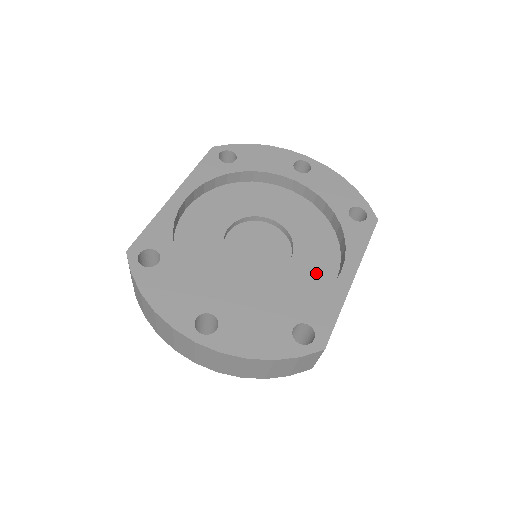
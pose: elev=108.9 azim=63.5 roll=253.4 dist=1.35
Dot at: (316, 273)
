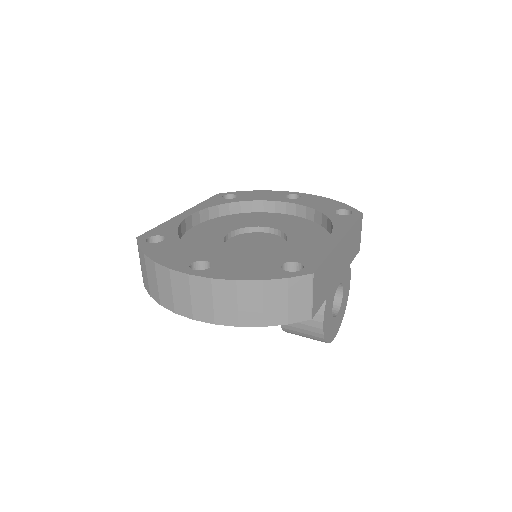
Dot at: occluded
